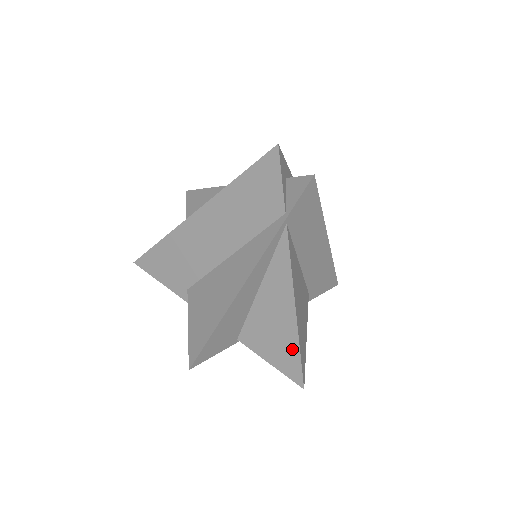
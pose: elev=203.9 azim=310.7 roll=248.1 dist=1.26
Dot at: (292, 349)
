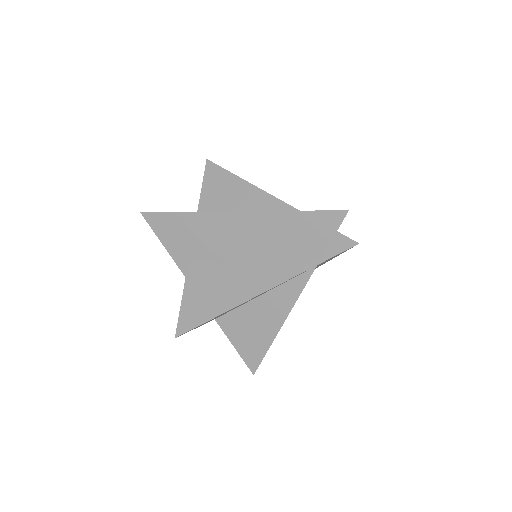
Dot at: (262, 346)
